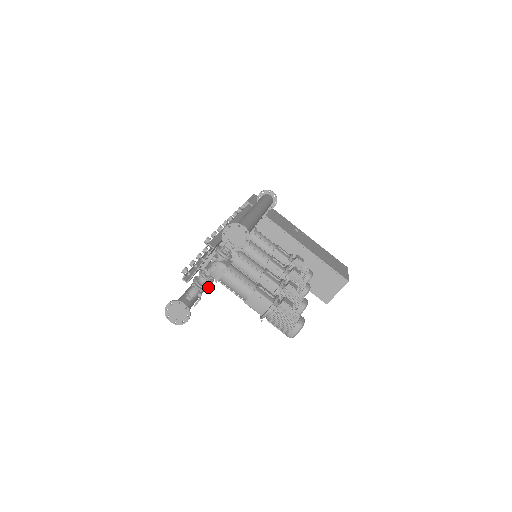
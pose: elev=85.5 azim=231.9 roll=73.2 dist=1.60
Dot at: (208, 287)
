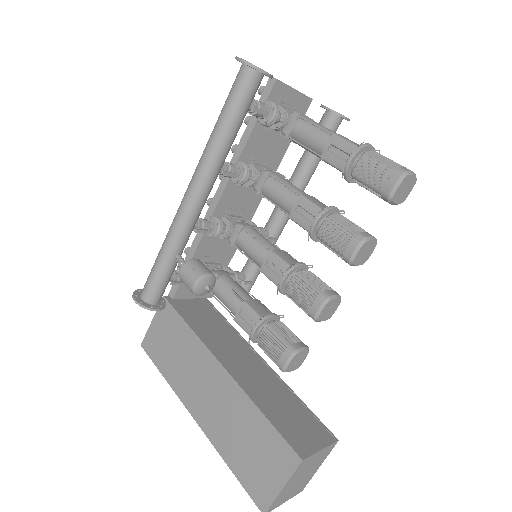
Dot at: (226, 171)
